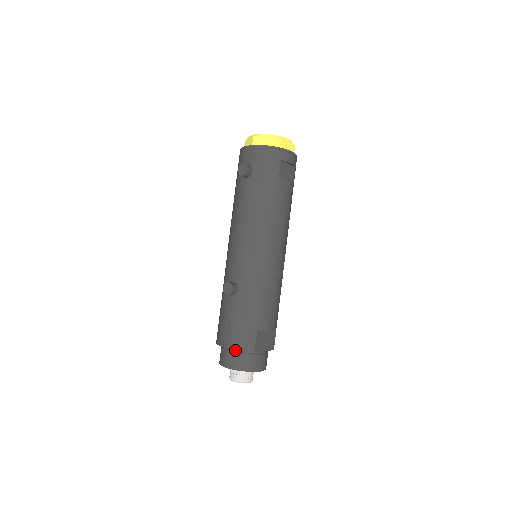
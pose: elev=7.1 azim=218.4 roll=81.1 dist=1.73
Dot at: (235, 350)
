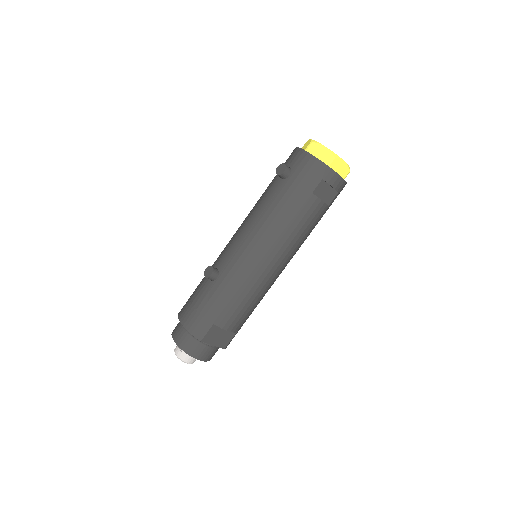
Dot at: occluded
